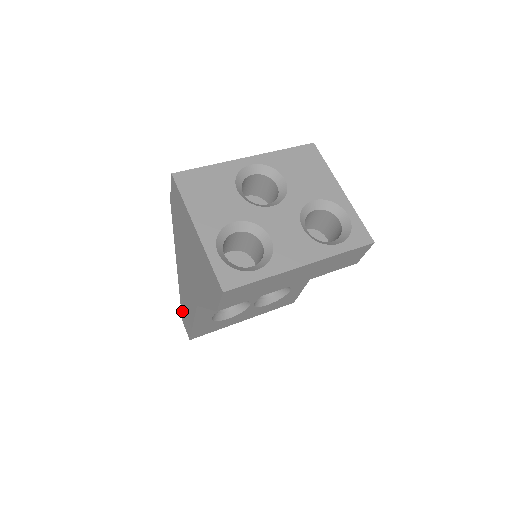
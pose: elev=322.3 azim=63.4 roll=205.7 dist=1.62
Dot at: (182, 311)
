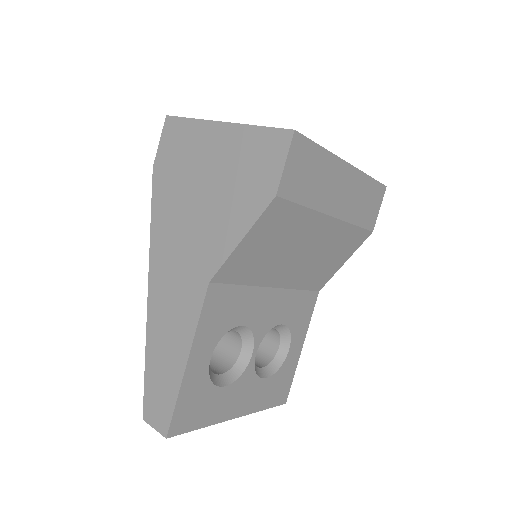
Dot at: (148, 385)
